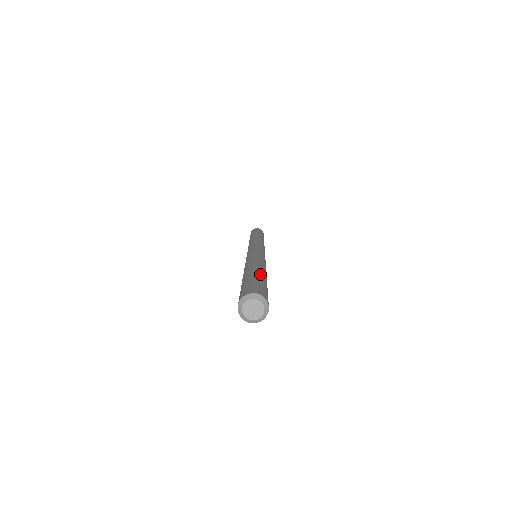
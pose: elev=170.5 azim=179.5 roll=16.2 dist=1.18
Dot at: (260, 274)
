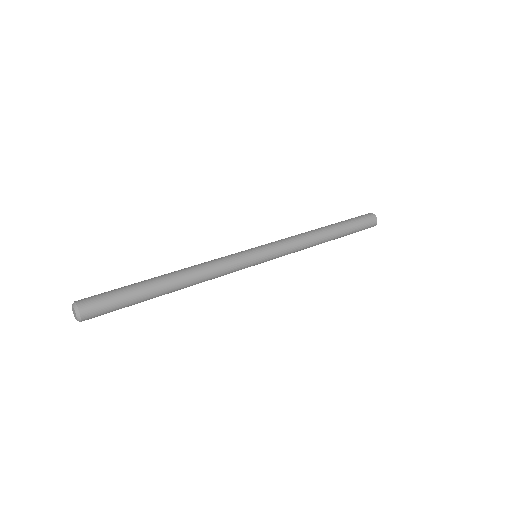
Dot at: (145, 293)
